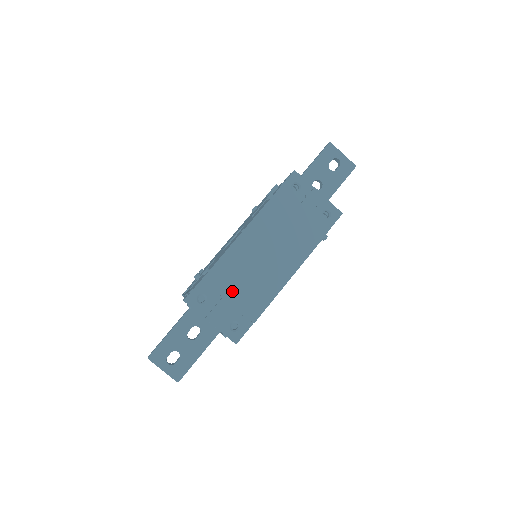
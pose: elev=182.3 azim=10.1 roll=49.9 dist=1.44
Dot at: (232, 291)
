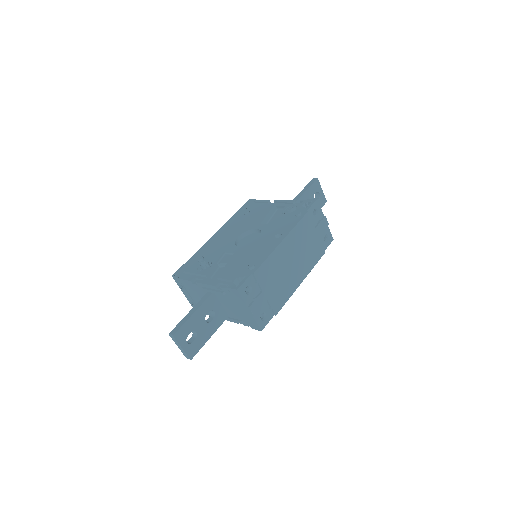
Dot at: (269, 287)
